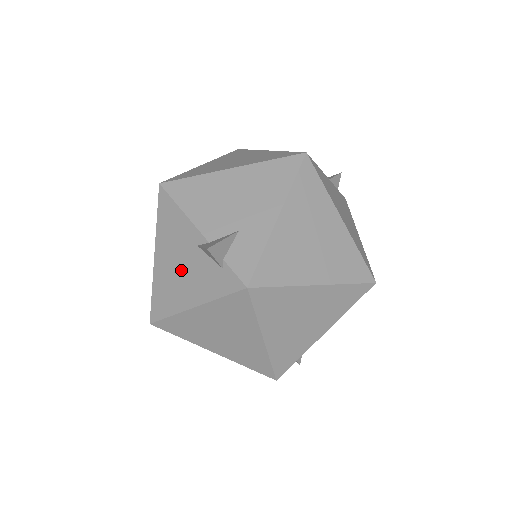
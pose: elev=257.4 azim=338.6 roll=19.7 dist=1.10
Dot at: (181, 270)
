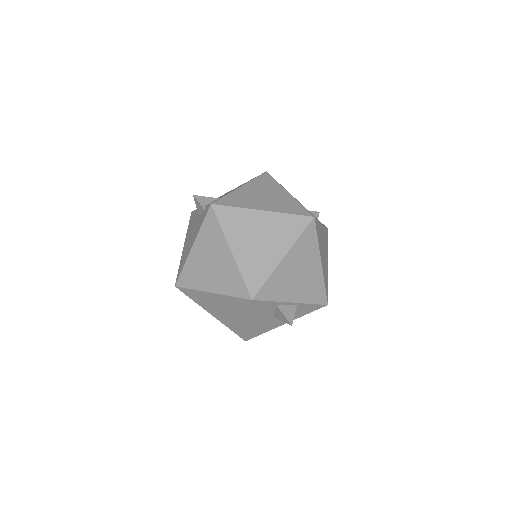
Dot at: (191, 236)
